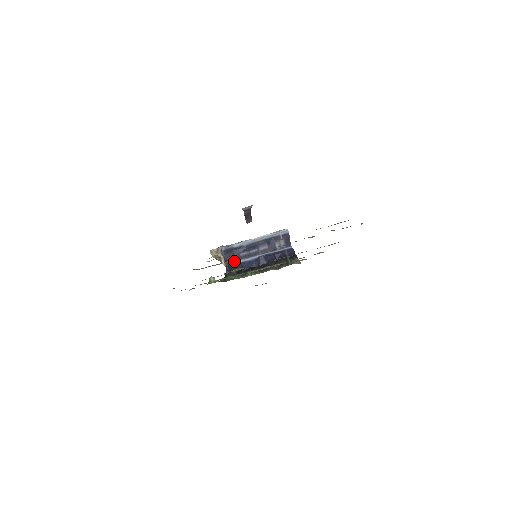
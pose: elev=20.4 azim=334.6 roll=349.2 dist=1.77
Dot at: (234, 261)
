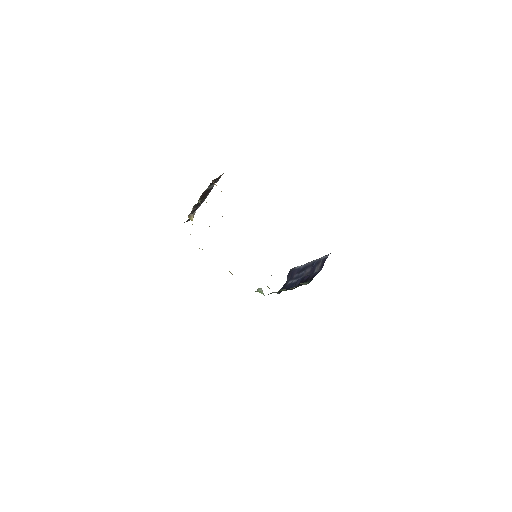
Dot at: (288, 281)
